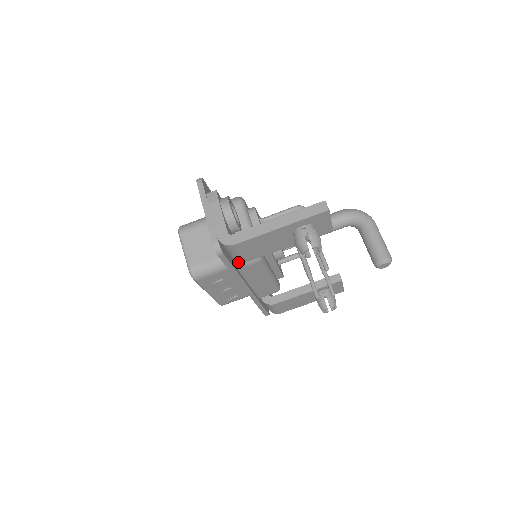
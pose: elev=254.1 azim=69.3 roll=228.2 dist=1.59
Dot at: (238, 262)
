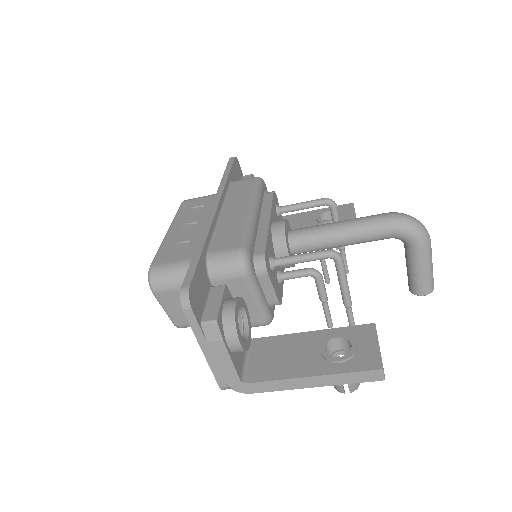
Dot at: occluded
